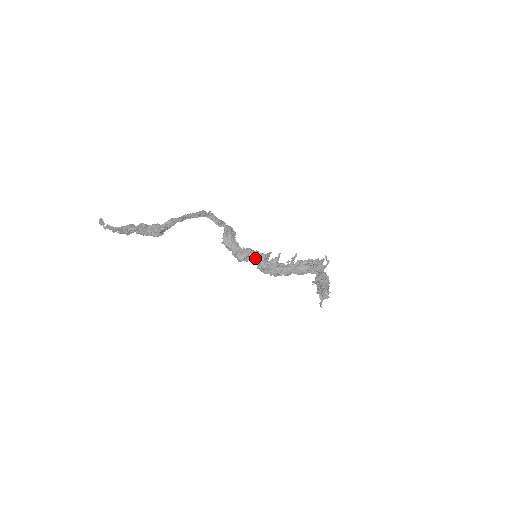
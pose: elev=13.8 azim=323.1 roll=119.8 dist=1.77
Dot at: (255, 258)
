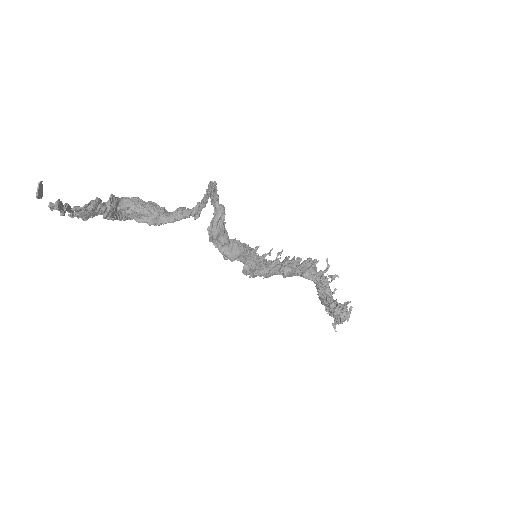
Dot at: (247, 256)
